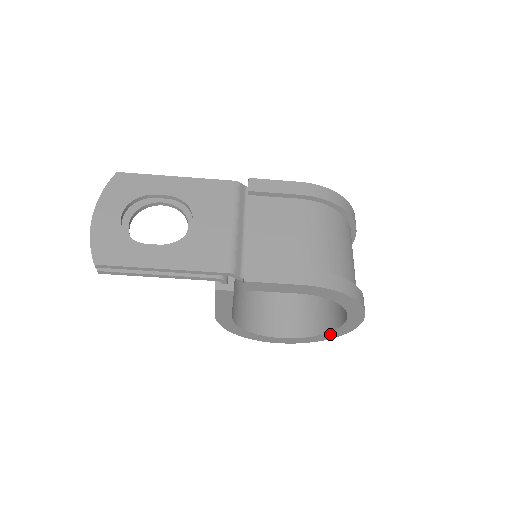
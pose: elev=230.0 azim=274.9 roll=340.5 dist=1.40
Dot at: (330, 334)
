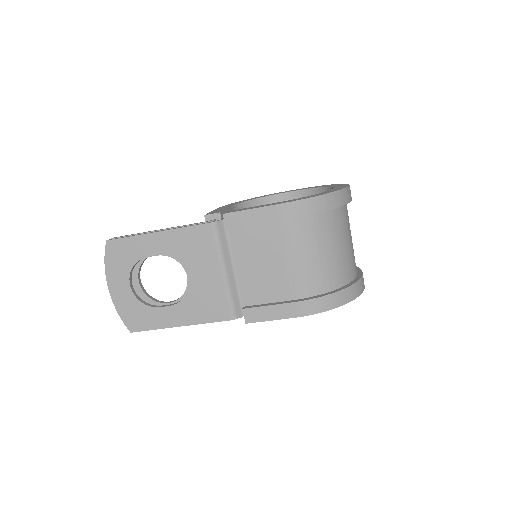
Dot at: occluded
